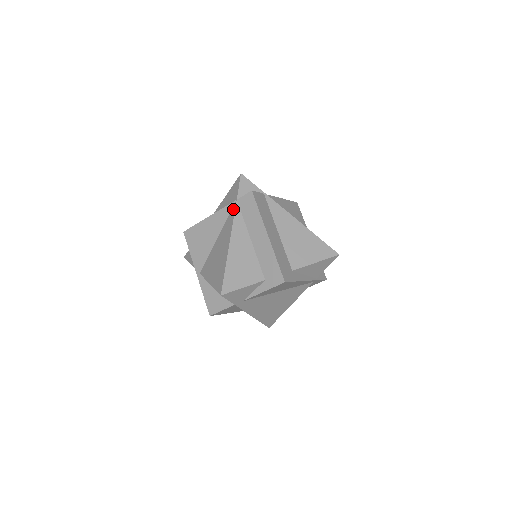
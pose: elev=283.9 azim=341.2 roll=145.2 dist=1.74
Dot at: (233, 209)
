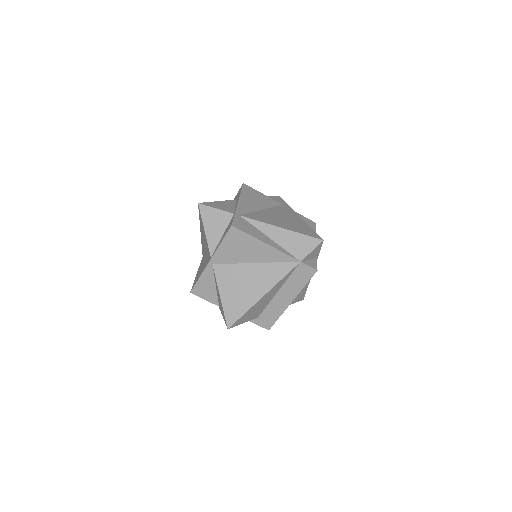
Dot at: (291, 266)
